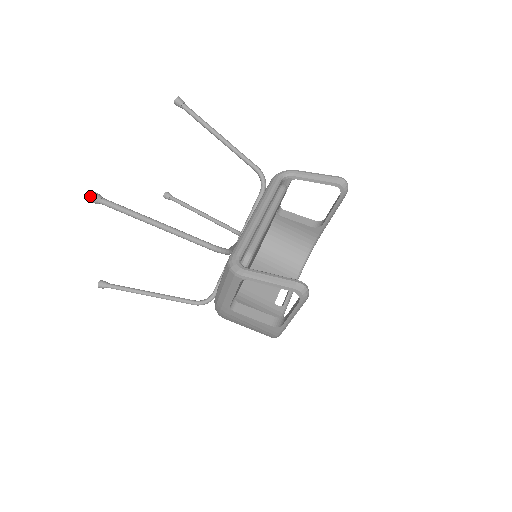
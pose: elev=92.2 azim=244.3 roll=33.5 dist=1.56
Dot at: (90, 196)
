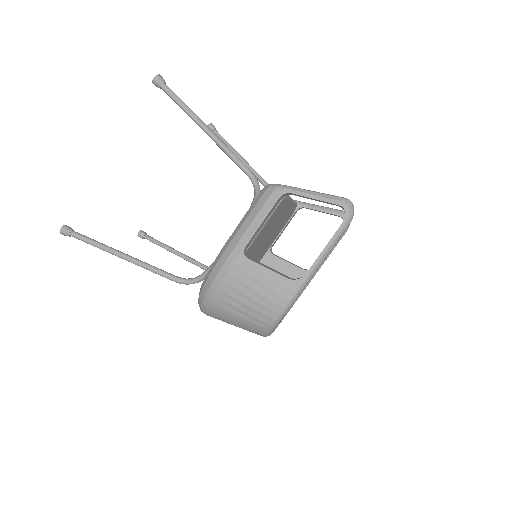
Dot at: (158, 74)
